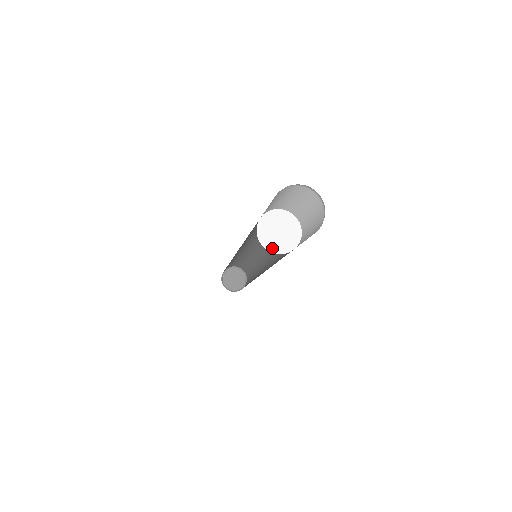
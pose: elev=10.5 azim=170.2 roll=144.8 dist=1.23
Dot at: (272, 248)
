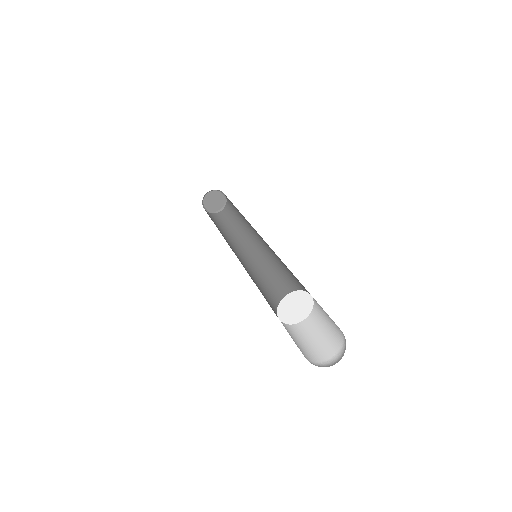
Dot at: (281, 314)
